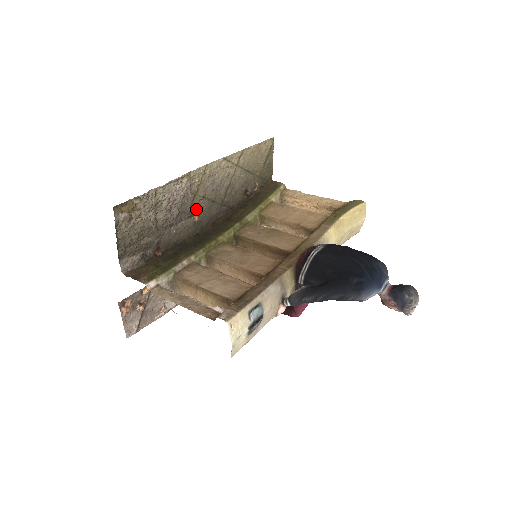
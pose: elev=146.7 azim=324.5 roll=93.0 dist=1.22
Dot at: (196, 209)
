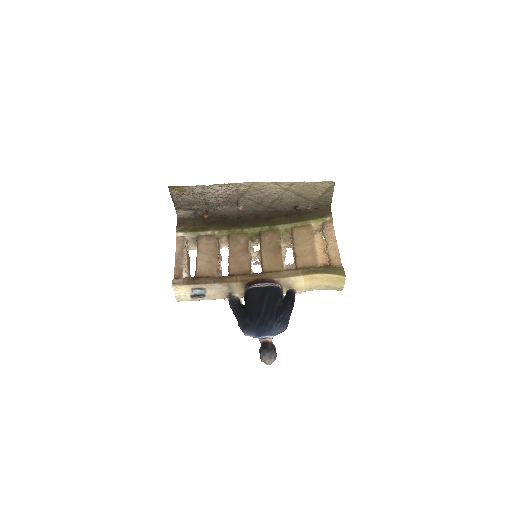
Dot at: (242, 203)
